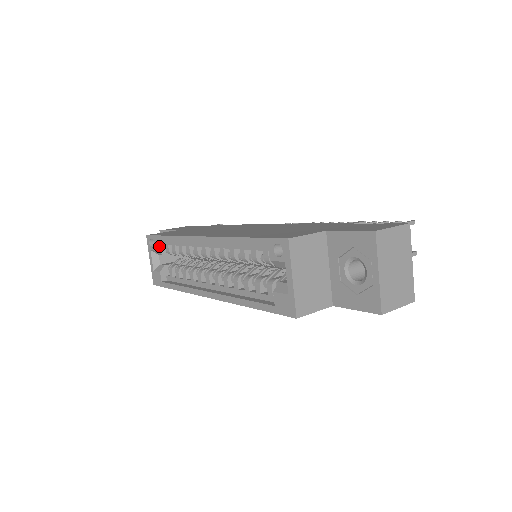
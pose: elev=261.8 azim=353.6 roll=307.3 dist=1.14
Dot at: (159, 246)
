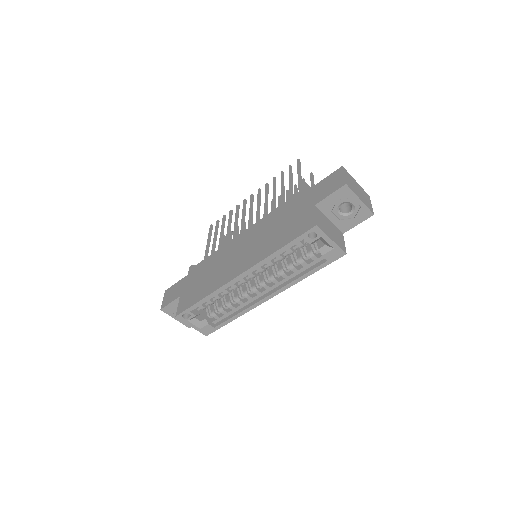
Dot at: (194, 312)
